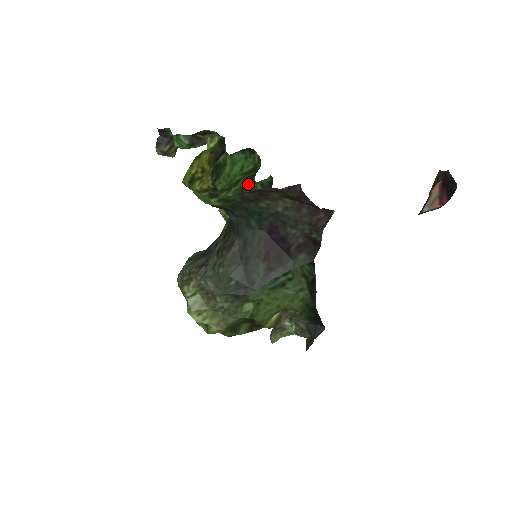
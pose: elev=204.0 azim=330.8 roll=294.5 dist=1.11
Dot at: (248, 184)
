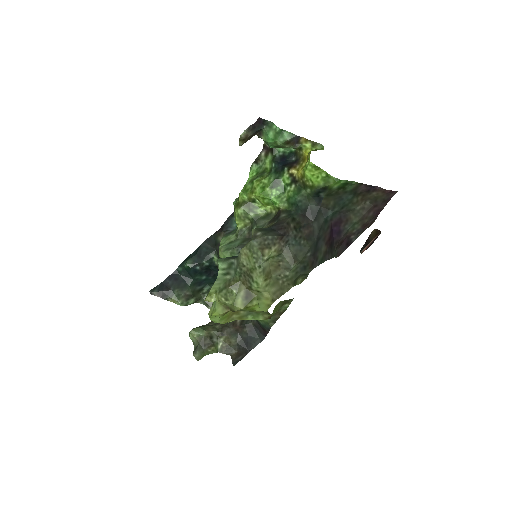
Dot at: occluded
